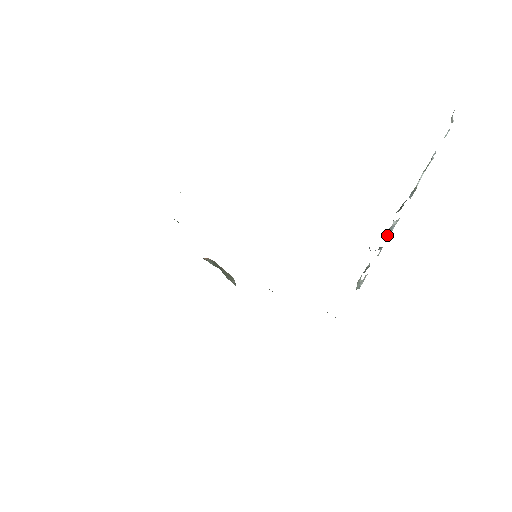
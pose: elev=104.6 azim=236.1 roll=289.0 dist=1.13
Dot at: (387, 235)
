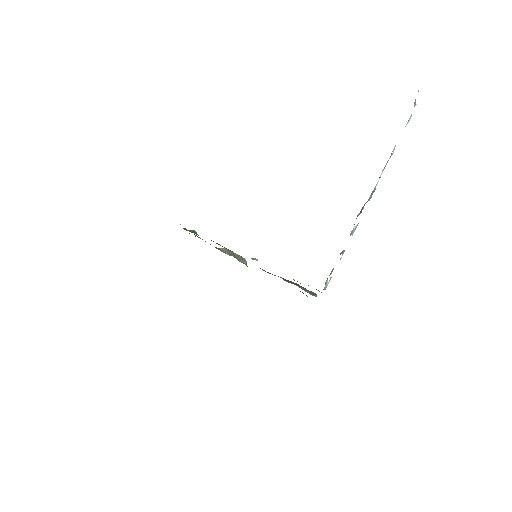
Dot at: occluded
